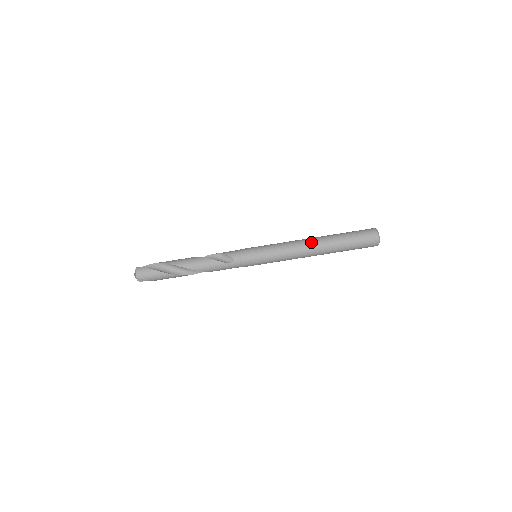
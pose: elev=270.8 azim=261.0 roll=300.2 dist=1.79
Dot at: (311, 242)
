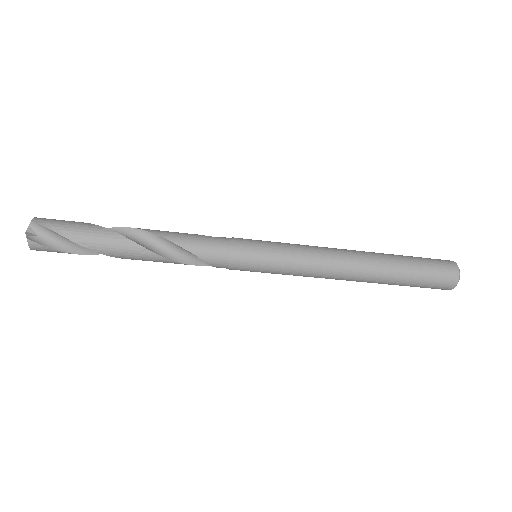
Dot at: (350, 279)
